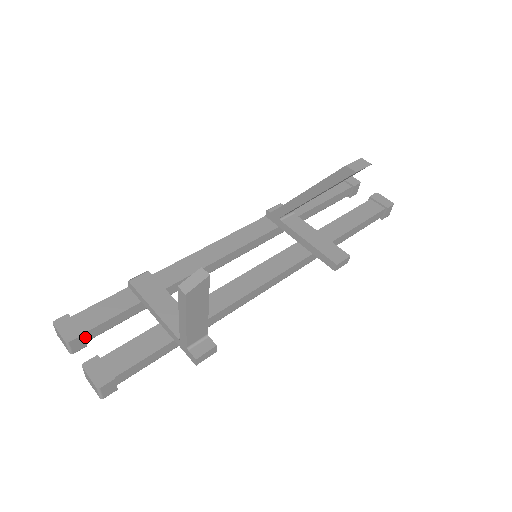
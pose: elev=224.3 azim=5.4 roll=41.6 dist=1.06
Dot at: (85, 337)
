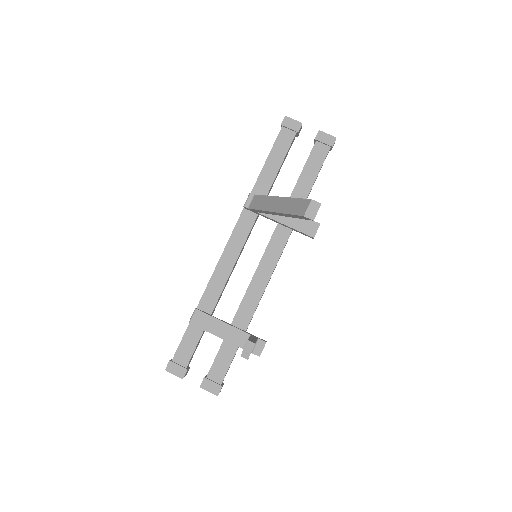
Dot at: (187, 366)
